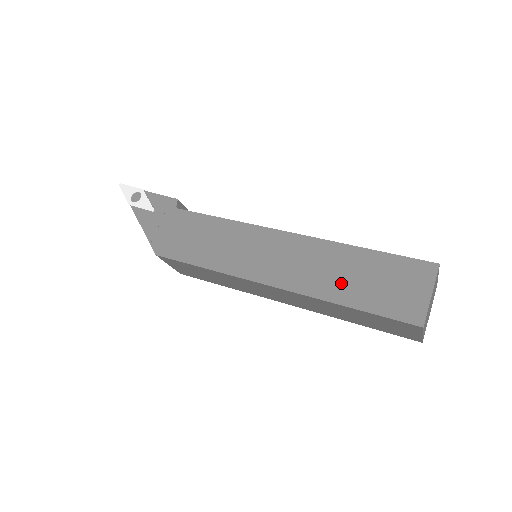
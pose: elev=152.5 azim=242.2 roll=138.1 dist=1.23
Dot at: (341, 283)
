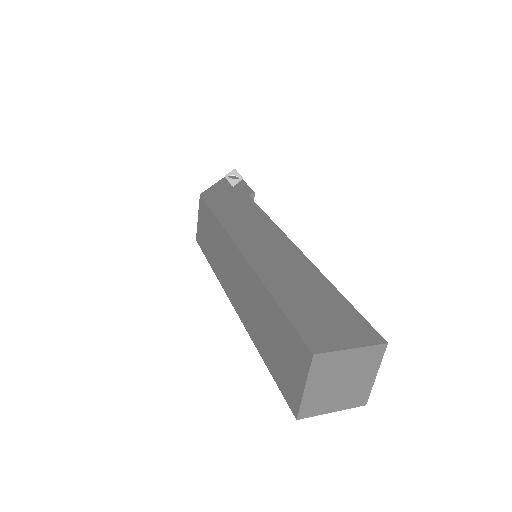
Dot at: (291, 287)
